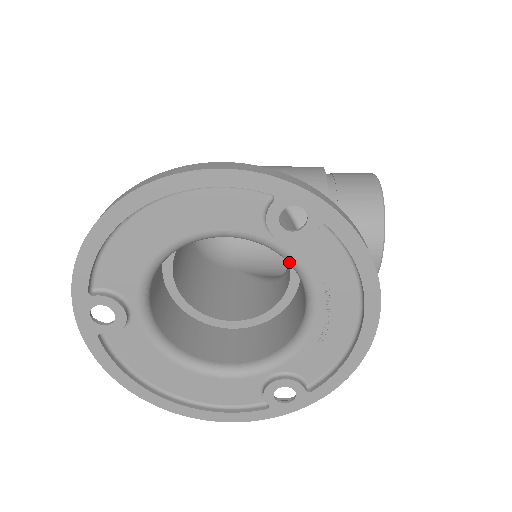
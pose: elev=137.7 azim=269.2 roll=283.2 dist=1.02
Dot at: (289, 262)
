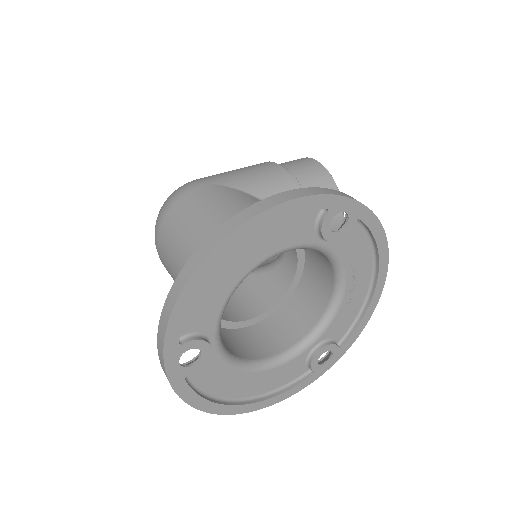
Dot at: (328, 255)
